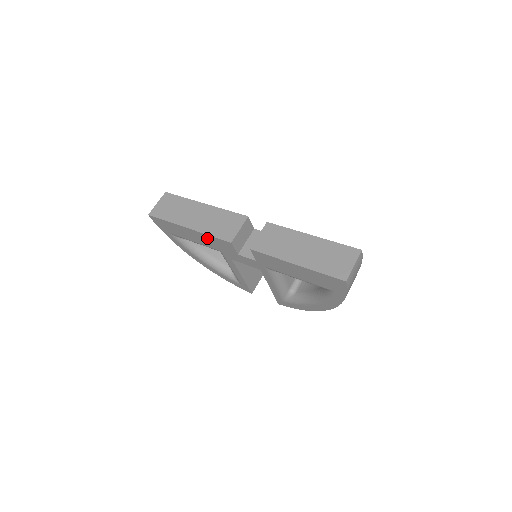
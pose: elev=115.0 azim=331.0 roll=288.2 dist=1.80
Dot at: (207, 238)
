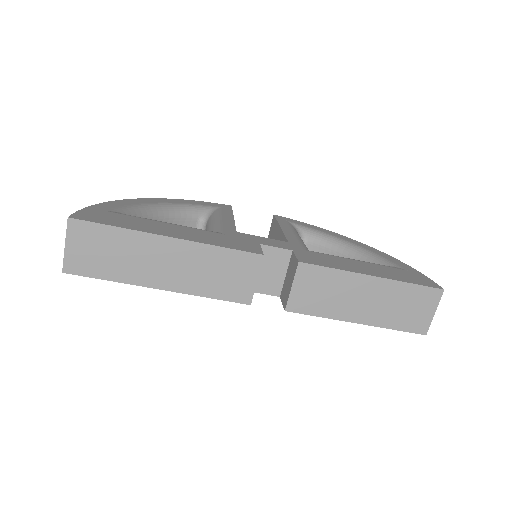
Dot at: occluded
